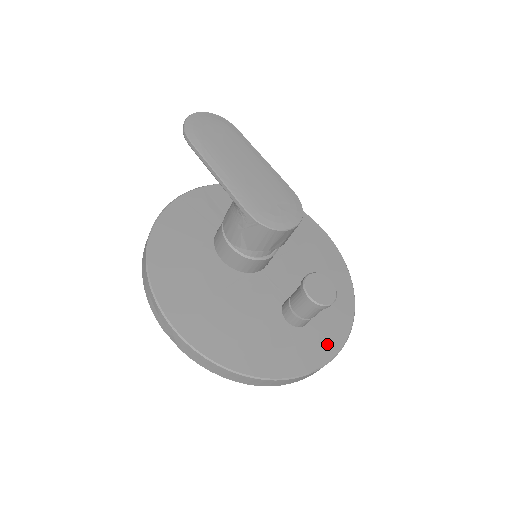
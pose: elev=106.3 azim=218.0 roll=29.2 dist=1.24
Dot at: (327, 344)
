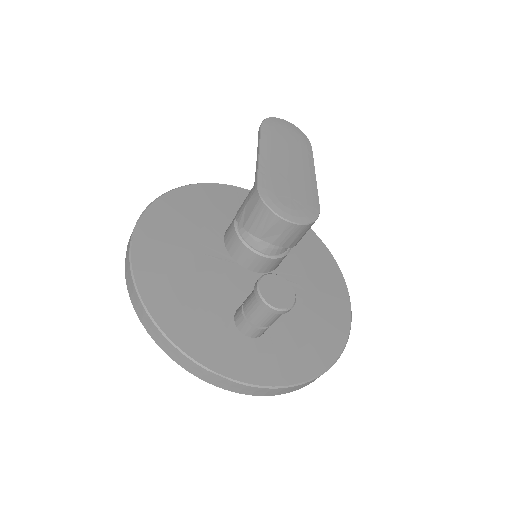
Dot at: (256, 369)
